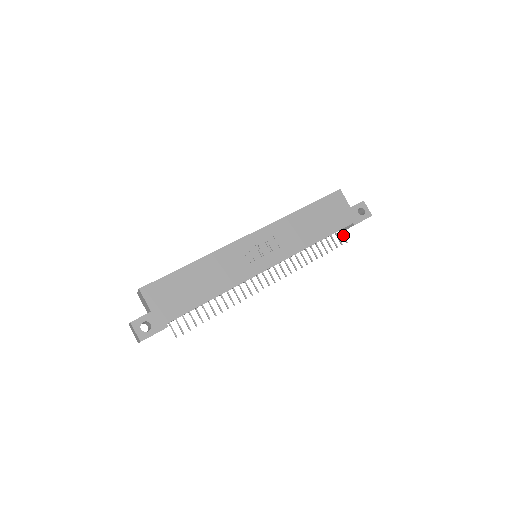
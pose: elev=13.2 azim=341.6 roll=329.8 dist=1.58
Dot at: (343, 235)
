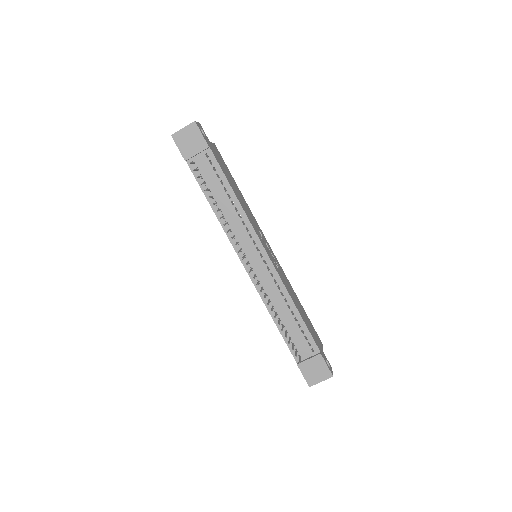
Dot at: (300, 358)
